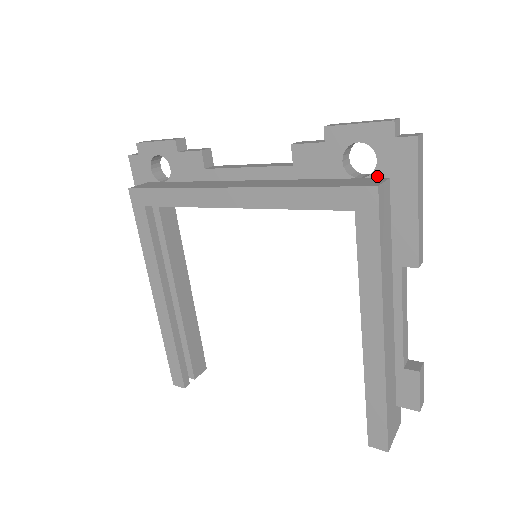
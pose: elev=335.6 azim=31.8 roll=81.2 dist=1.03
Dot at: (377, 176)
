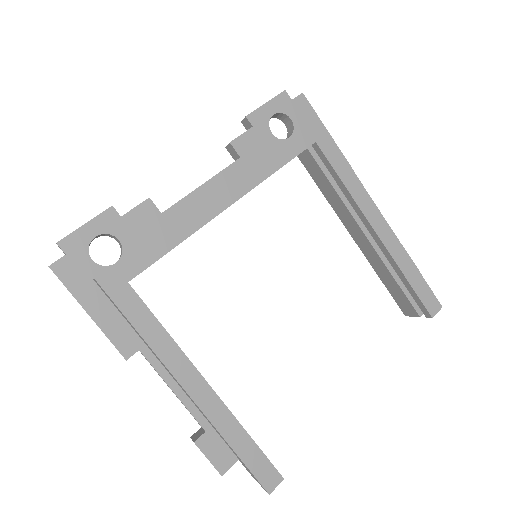
Dot at: (298, 130)
